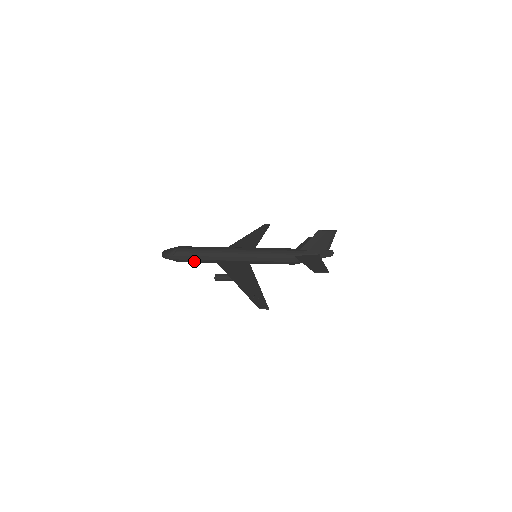
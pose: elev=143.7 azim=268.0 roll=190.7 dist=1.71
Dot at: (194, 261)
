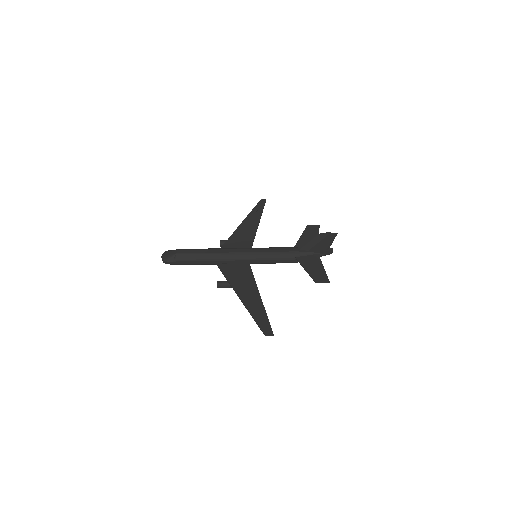
Dot at: (194, 264)
